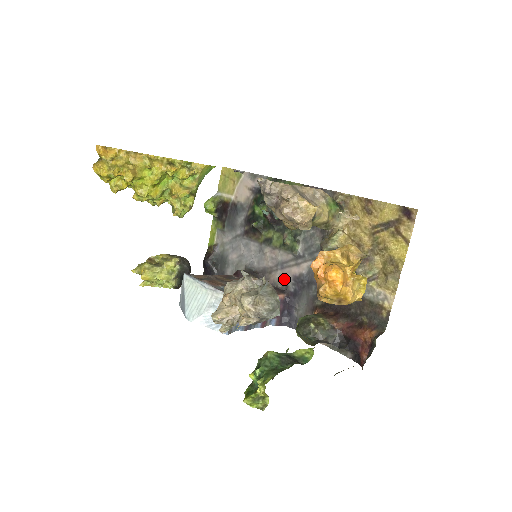
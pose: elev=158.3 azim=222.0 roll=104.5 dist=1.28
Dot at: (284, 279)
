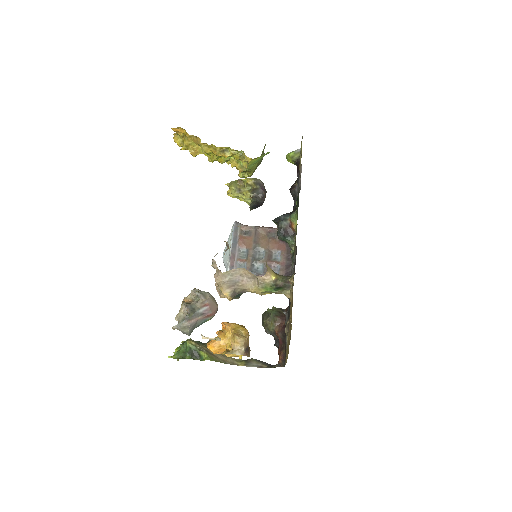
Dot at: occluded
